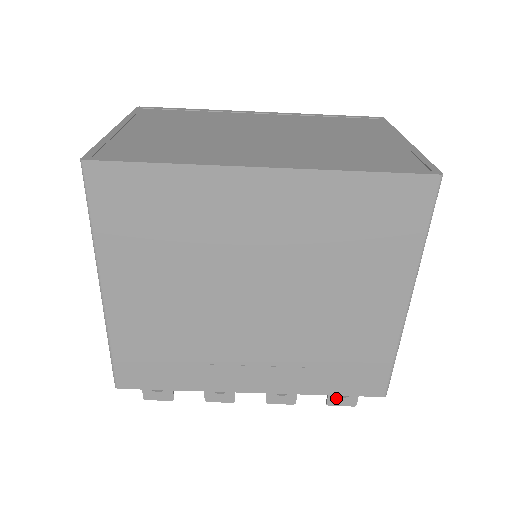
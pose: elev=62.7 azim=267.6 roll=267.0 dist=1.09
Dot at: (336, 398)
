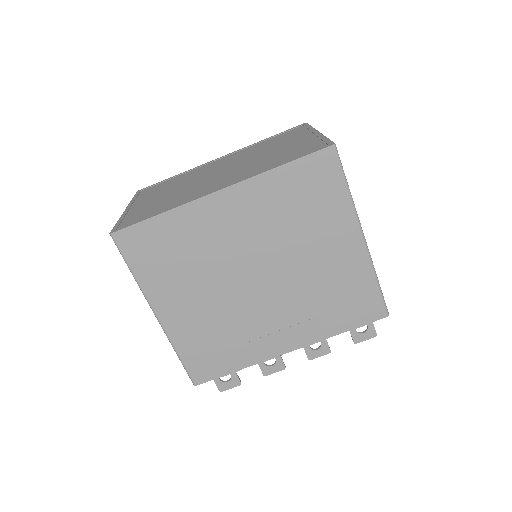
Dot at: (358, 335)
